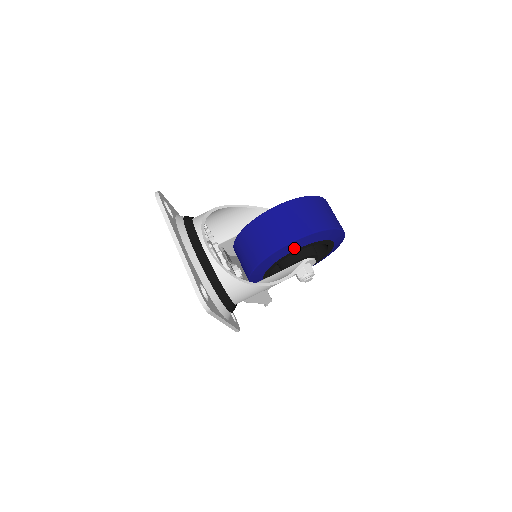
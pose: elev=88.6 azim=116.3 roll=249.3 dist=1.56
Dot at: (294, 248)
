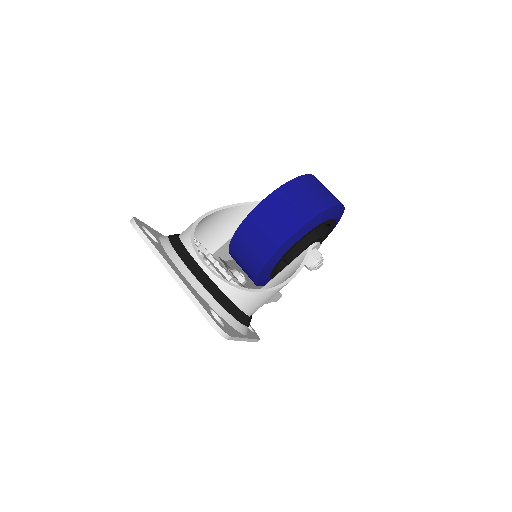
Dot at: (297, 238)
